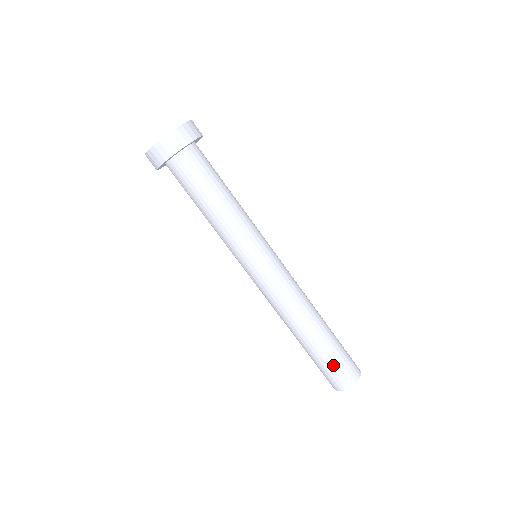
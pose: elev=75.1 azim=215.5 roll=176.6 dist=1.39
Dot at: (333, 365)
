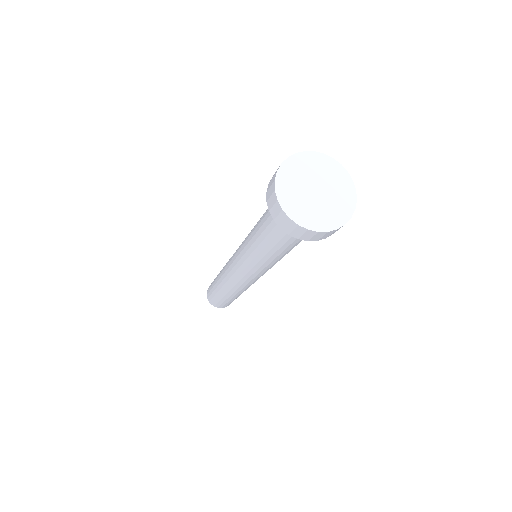
Dot at: occluded
